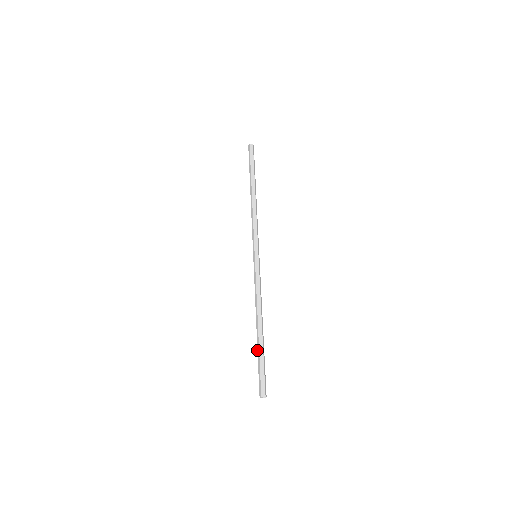
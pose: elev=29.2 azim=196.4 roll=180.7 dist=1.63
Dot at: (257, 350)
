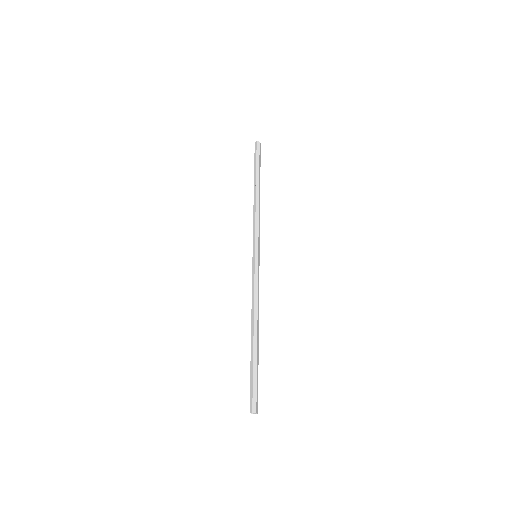
Dot at: (253, 358)
